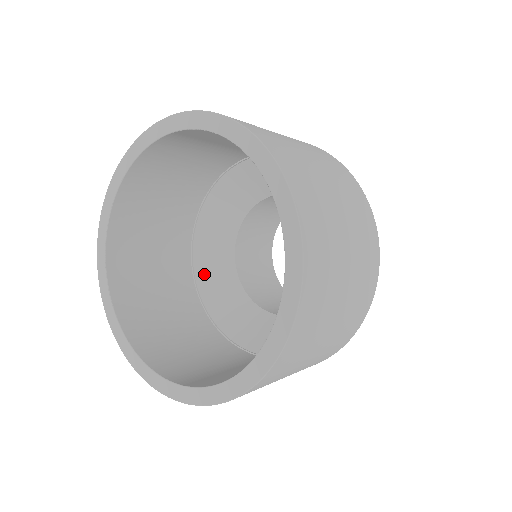
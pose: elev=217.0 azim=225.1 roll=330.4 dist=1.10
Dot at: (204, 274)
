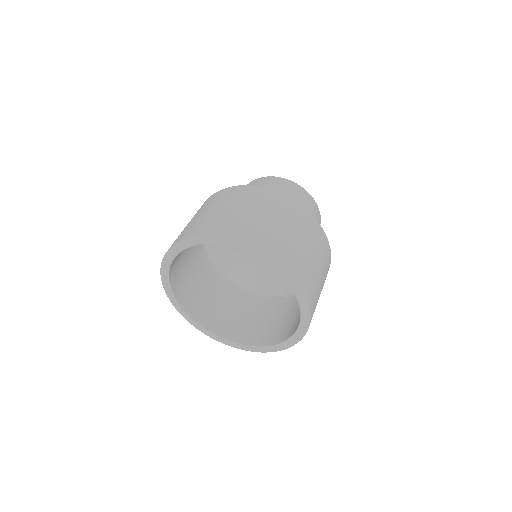
Dot at: (212, 249)
